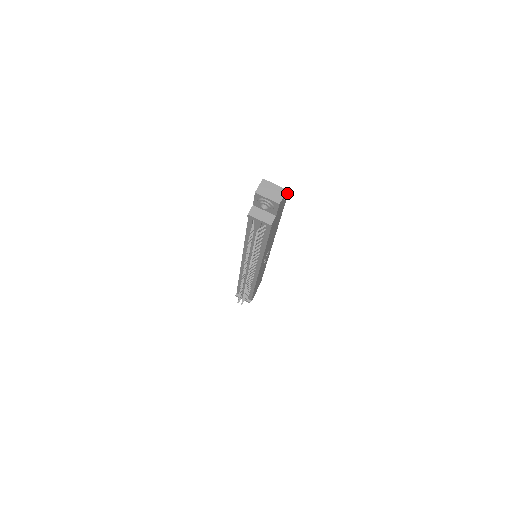
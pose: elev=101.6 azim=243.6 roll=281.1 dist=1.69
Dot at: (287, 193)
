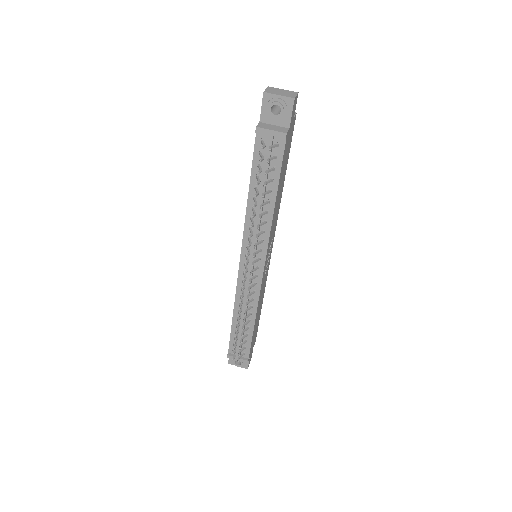
Dot at: (295, 114)
